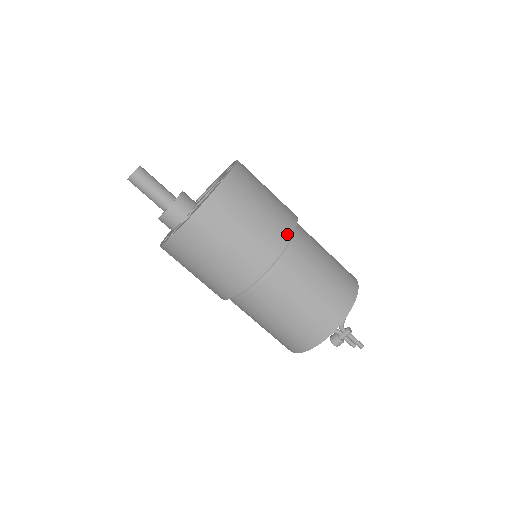
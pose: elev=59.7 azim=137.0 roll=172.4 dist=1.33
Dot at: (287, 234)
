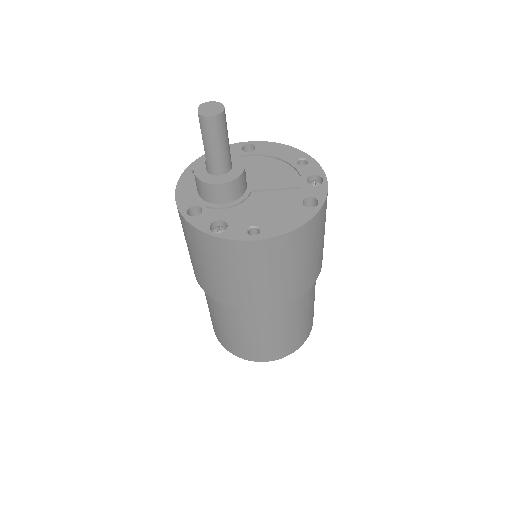
Dot at: (317, 276)
